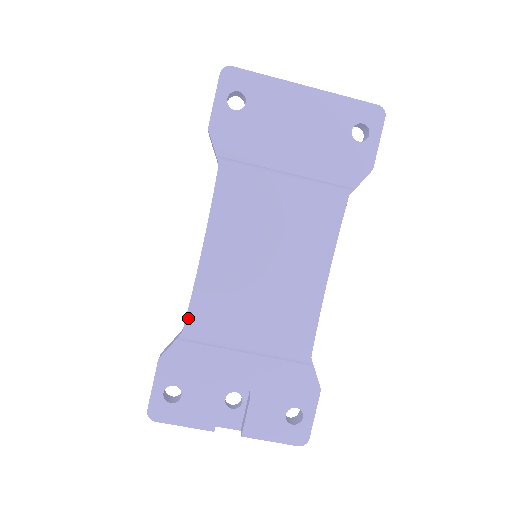
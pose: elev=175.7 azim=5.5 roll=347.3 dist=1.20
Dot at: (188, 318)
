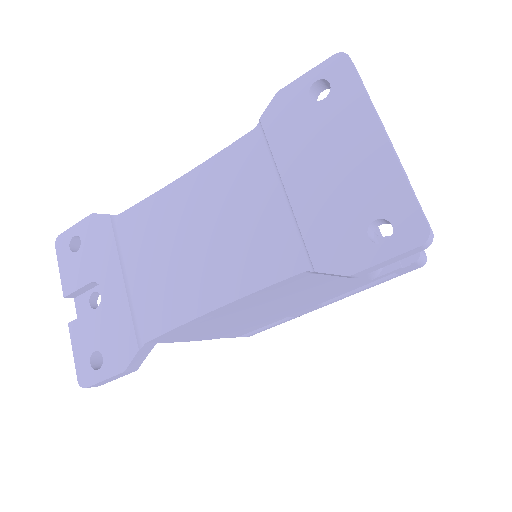
Dot at: (128, 211)
